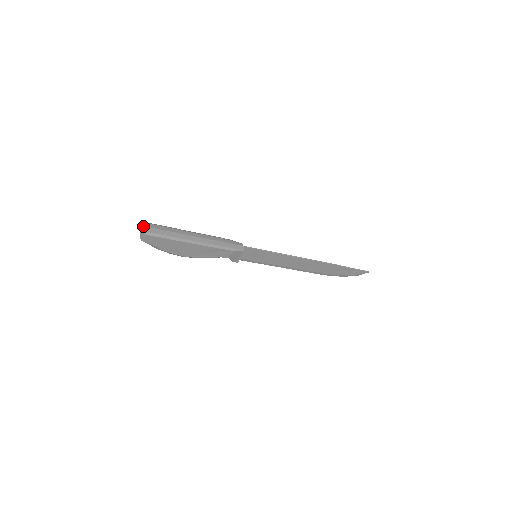
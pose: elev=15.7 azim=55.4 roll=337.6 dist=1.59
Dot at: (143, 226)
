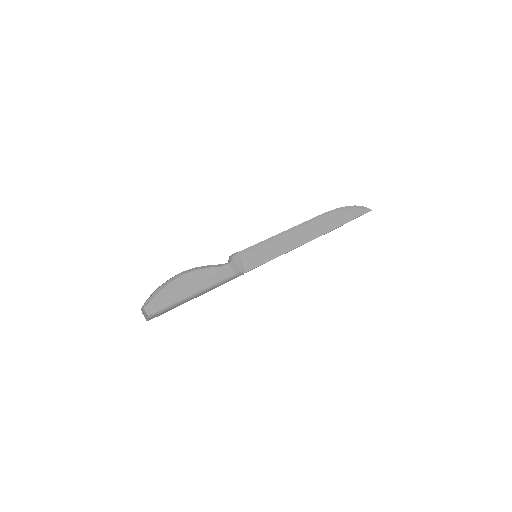
Dot at: (146, 316)
